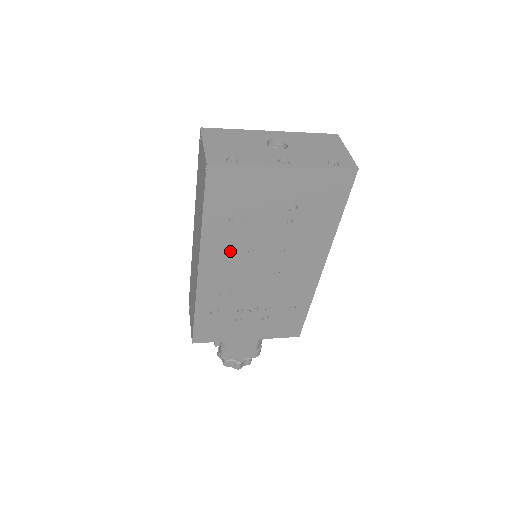
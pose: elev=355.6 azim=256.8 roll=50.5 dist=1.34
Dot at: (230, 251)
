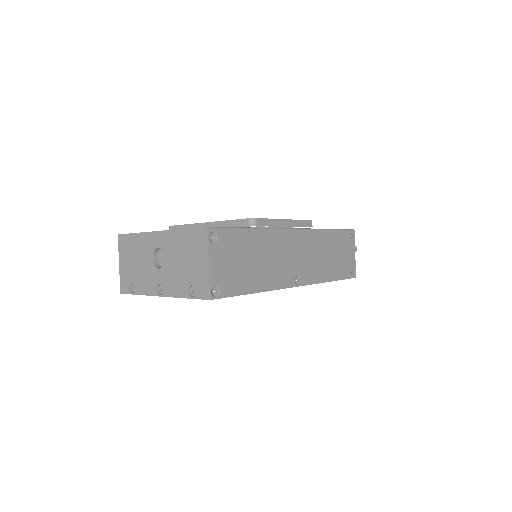
Dot at: occluded
